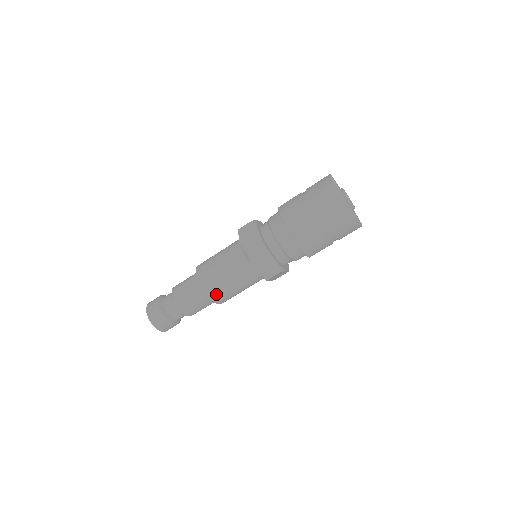
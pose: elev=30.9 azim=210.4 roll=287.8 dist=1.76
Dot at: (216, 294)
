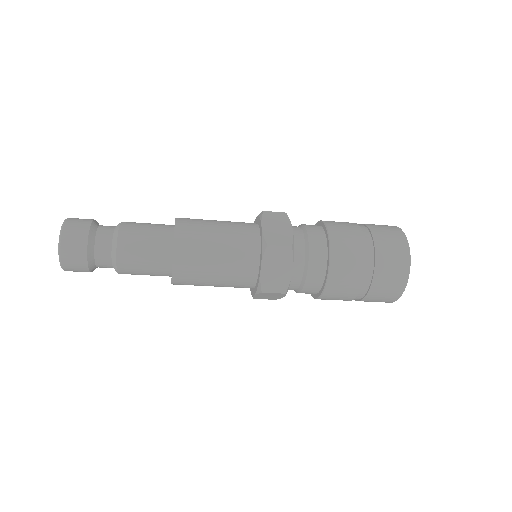
Dot at: occluded
